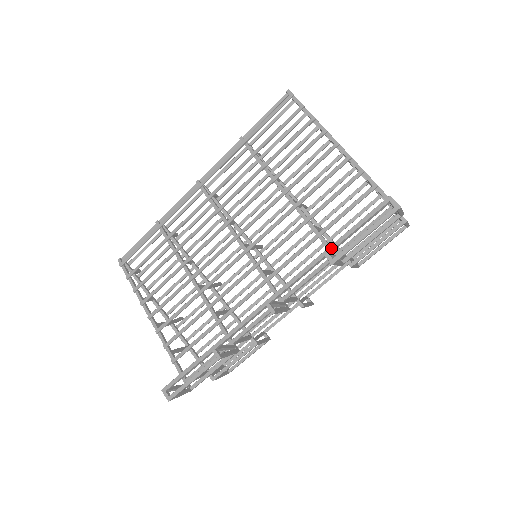
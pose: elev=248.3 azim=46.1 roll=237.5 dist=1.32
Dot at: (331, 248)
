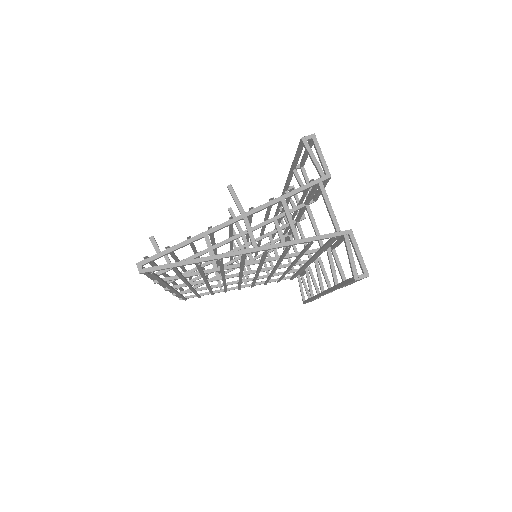
Dot at: occluded
